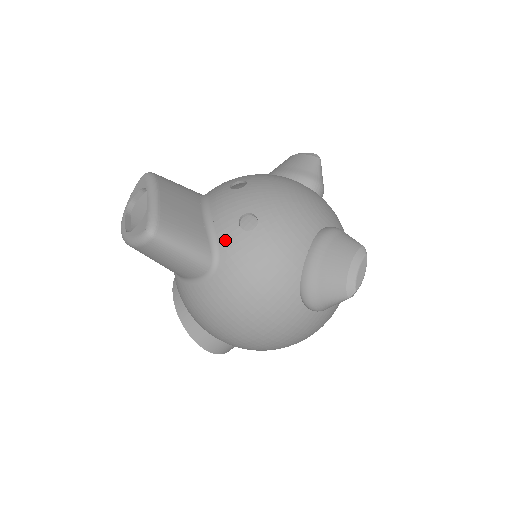
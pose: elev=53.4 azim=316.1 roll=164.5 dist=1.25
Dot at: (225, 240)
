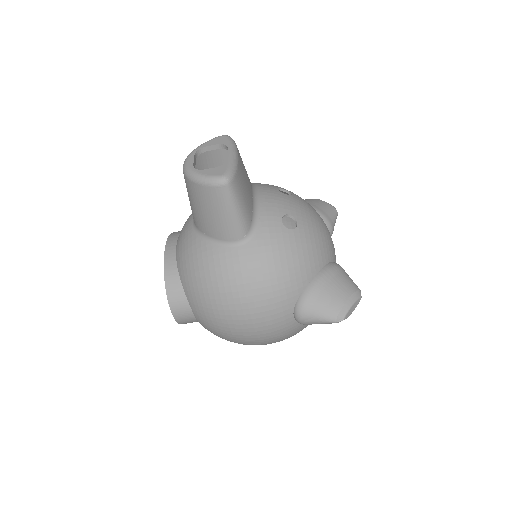
Dot at: (265, 224)
